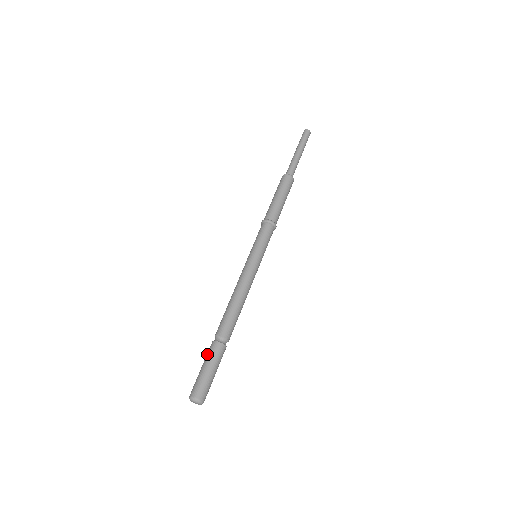
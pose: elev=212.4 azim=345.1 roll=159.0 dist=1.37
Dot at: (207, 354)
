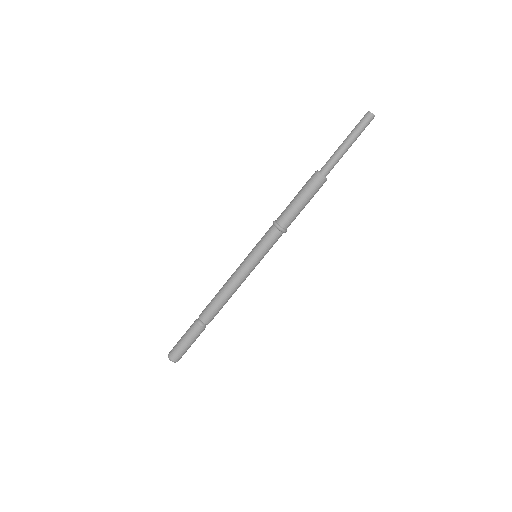
Dot at: occluded
